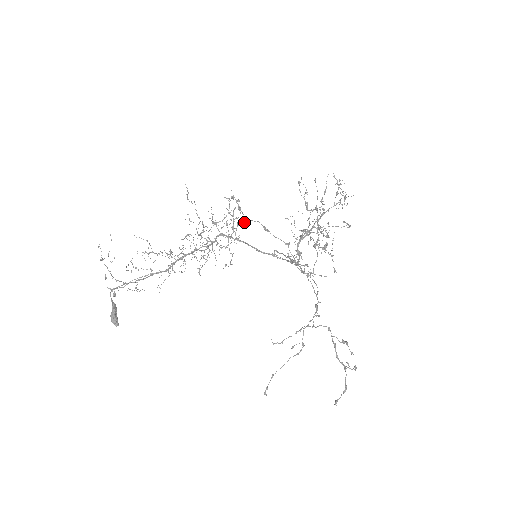
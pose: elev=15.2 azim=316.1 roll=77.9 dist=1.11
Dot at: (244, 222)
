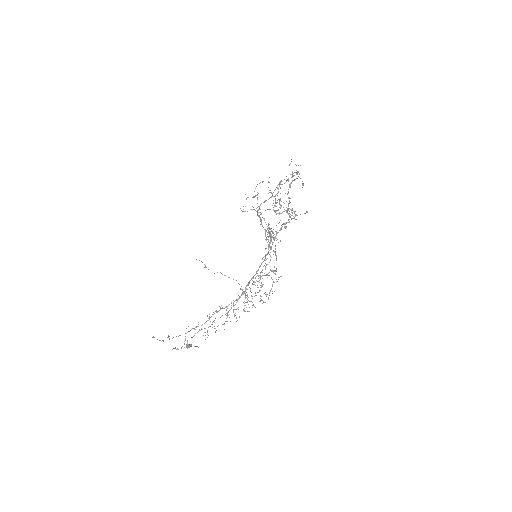
Dot at: occluded
